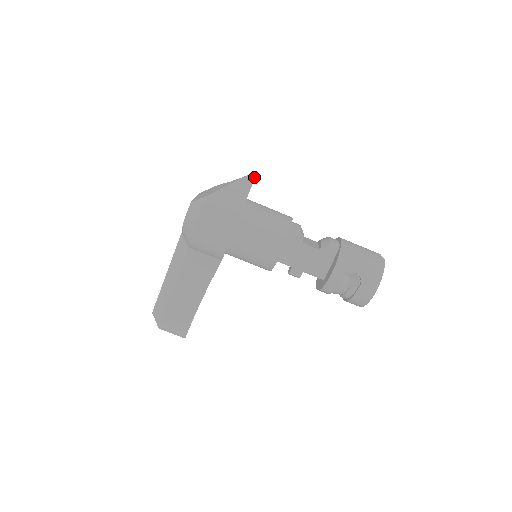
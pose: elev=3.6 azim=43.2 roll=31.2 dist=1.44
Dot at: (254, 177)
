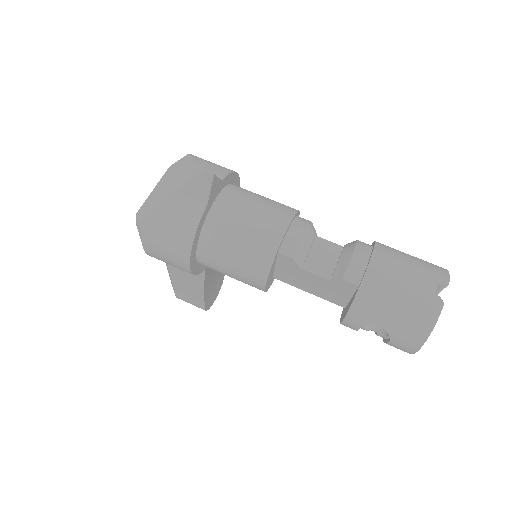
Dot at: (211, 176)
